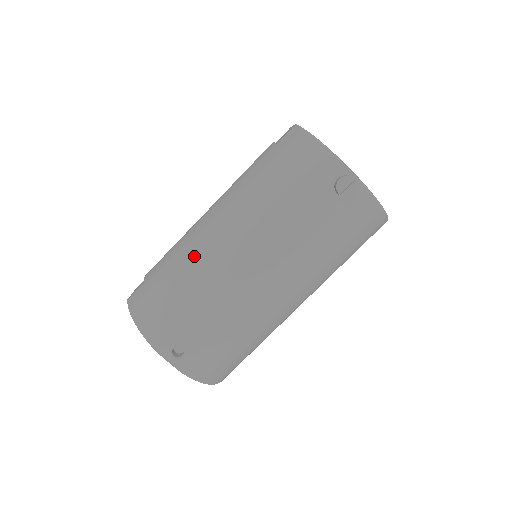
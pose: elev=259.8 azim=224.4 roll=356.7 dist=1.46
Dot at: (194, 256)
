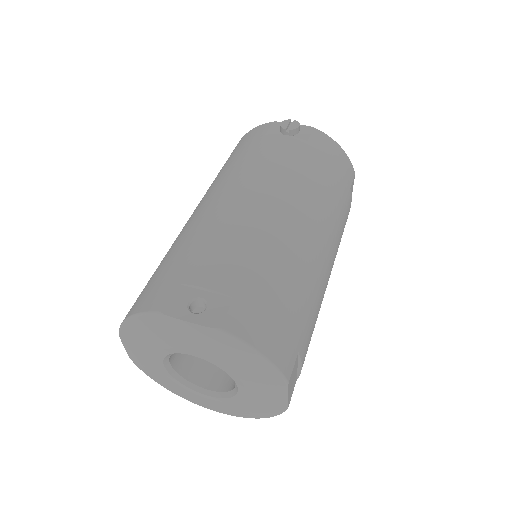
Dot at: (181, 233)
